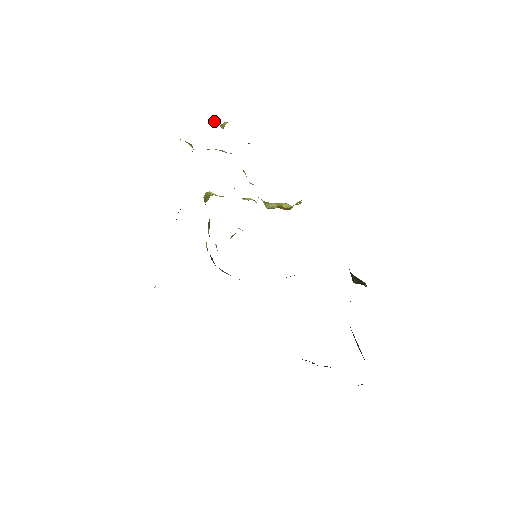
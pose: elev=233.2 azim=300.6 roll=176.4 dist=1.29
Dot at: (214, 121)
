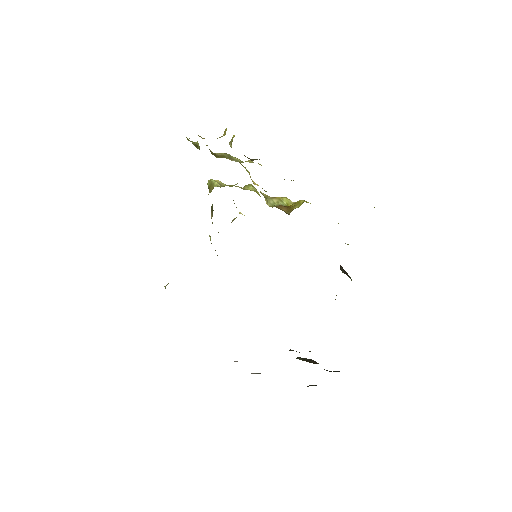
Dot at: (223, 135)
